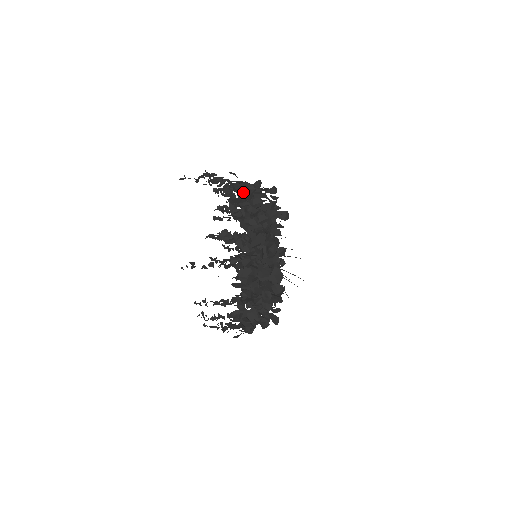
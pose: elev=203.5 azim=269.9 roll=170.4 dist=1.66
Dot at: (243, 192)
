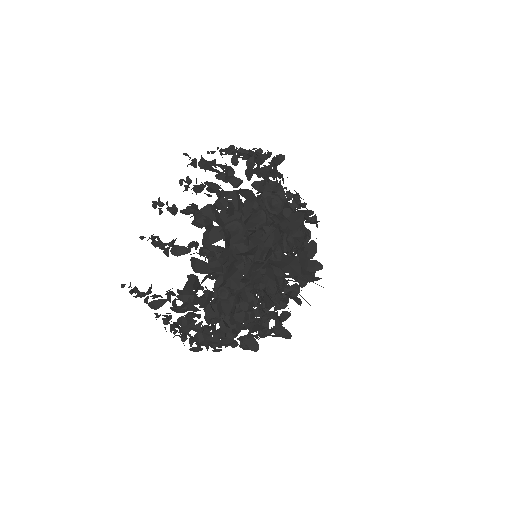
Dot at: (179, 311)
